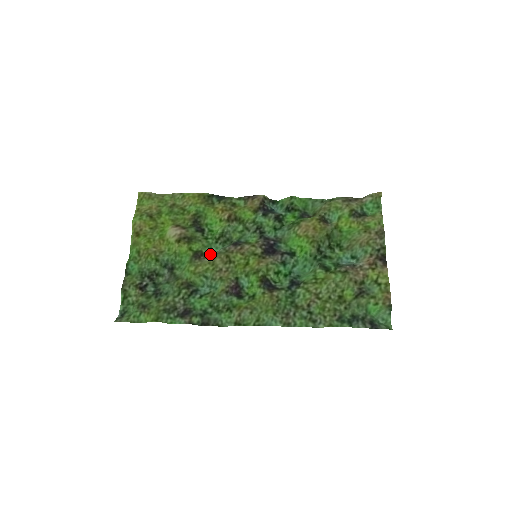
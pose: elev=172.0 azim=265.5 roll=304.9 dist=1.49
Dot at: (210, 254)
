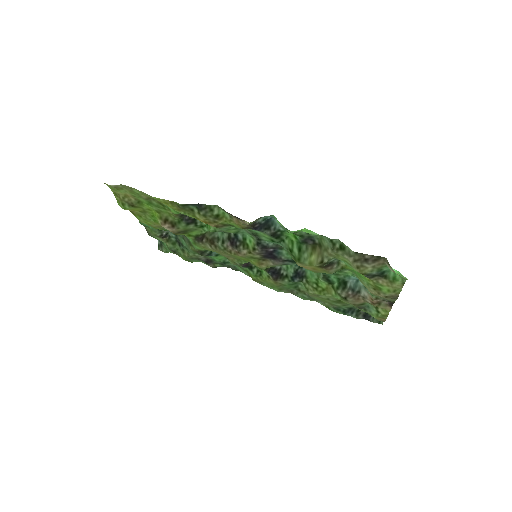
Dot at: (210, 240)
